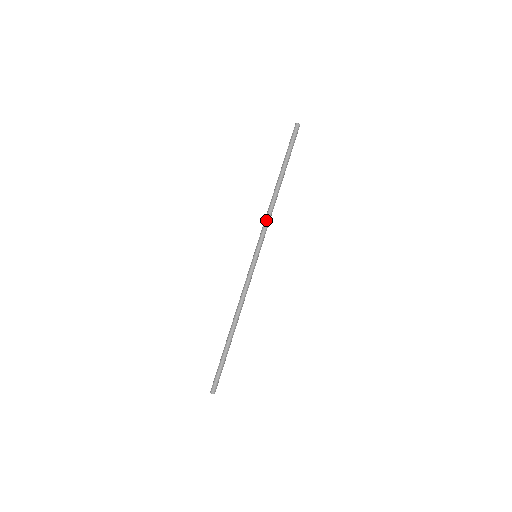
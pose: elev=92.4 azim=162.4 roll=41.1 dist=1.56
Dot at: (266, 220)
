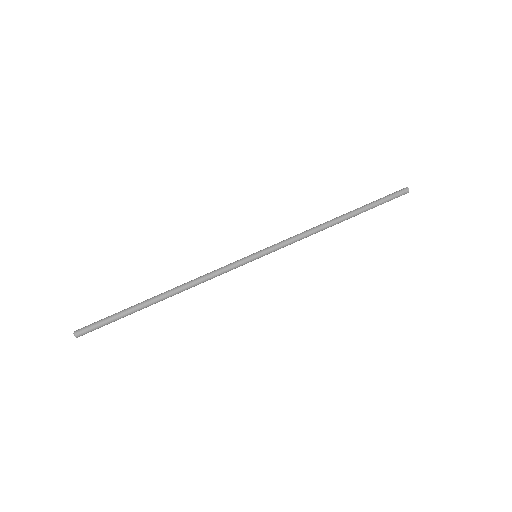
Dot at: (298, 235)
